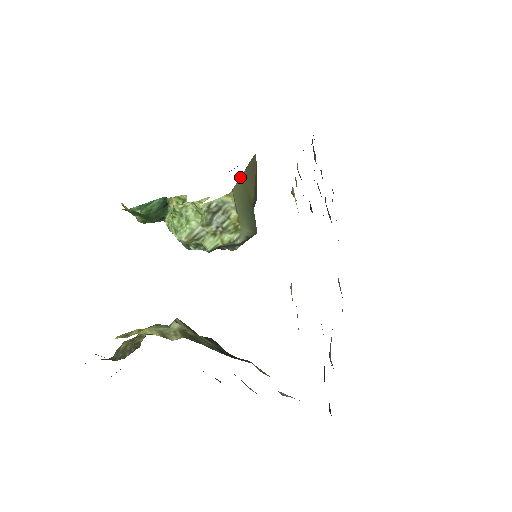
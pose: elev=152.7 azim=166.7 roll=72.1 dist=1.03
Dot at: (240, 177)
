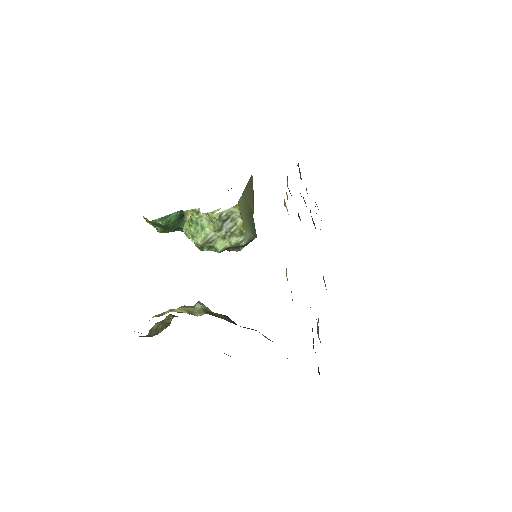
Dot at: (242, 193)
